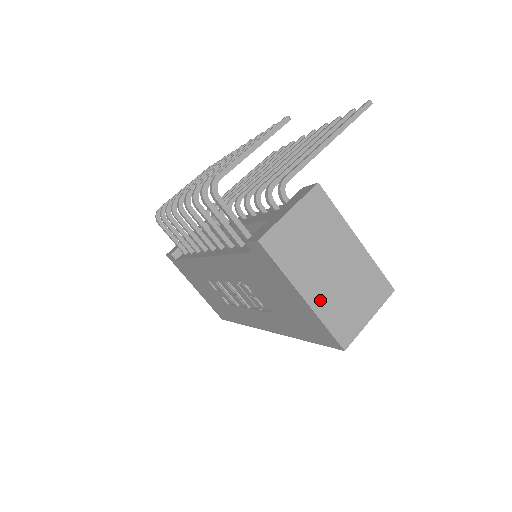
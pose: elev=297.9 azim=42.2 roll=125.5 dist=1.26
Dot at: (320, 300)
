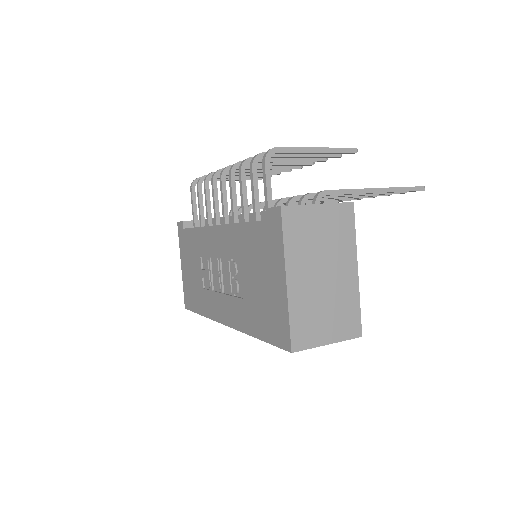
Dot at: (298, 293)
